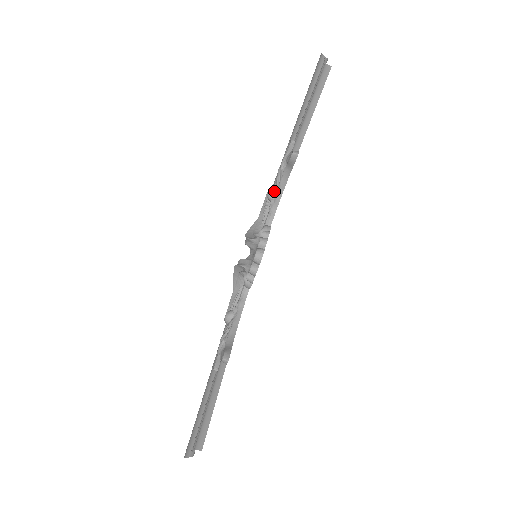
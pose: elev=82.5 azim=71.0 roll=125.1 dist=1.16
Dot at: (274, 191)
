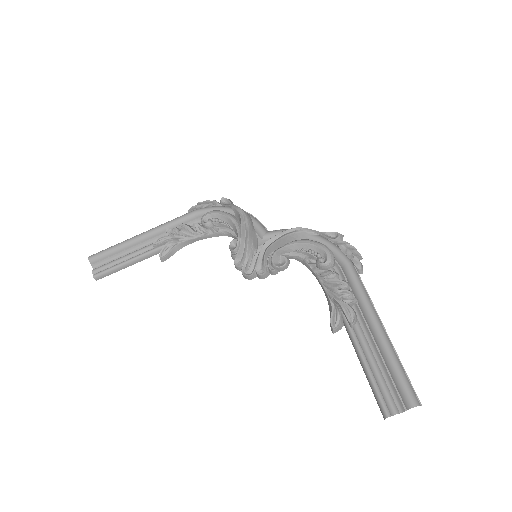
Dot at: (324, 269)
